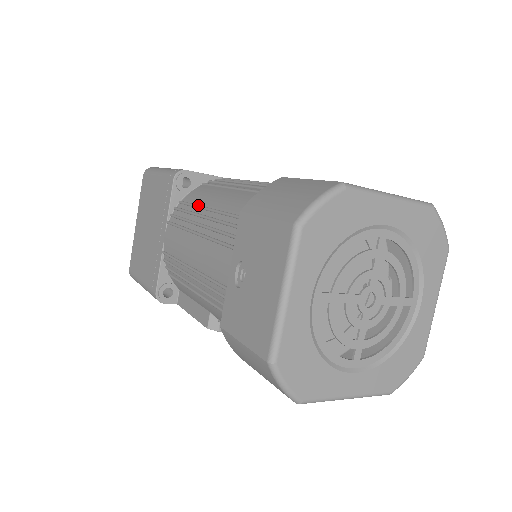
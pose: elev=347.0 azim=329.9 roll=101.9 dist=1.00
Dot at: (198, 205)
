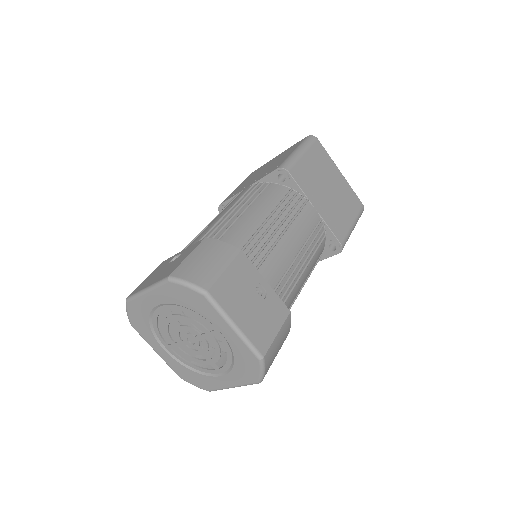
Dot at: (254, 200)
